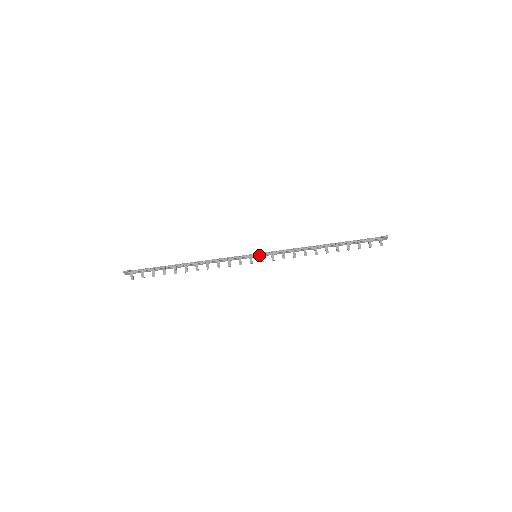
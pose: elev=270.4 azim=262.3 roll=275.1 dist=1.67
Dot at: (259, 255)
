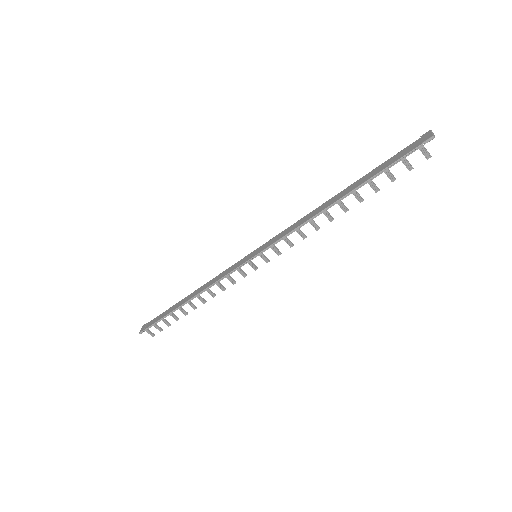
Dot at: (259, 253)
